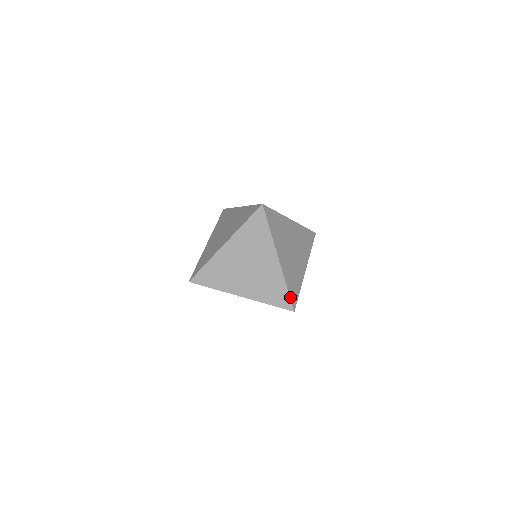
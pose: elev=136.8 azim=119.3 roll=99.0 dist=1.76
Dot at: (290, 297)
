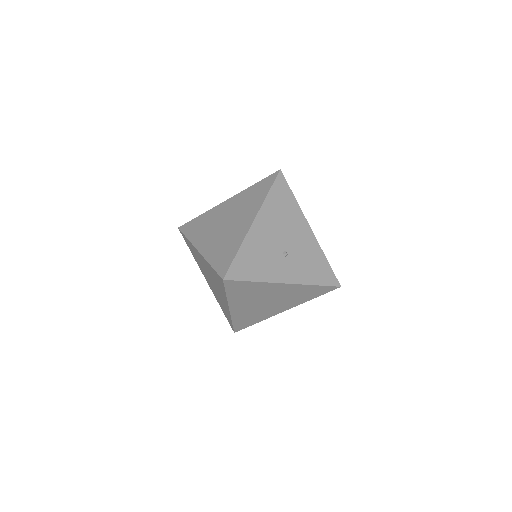
Dot at: (234, 326)
